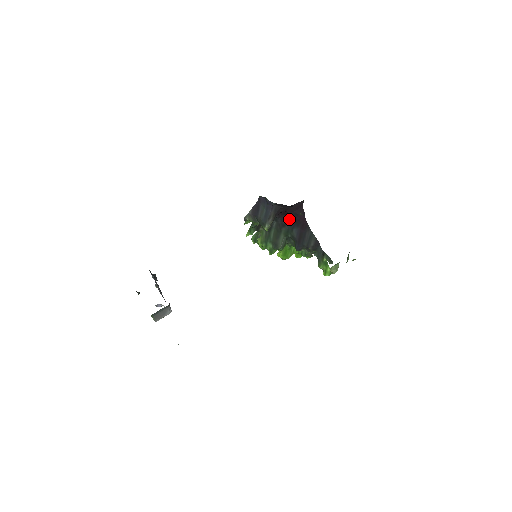
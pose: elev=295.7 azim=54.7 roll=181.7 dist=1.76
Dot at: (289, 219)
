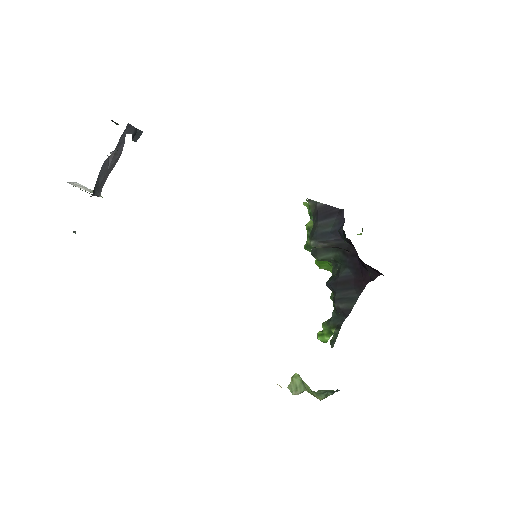
Dot at: (356, 257)
